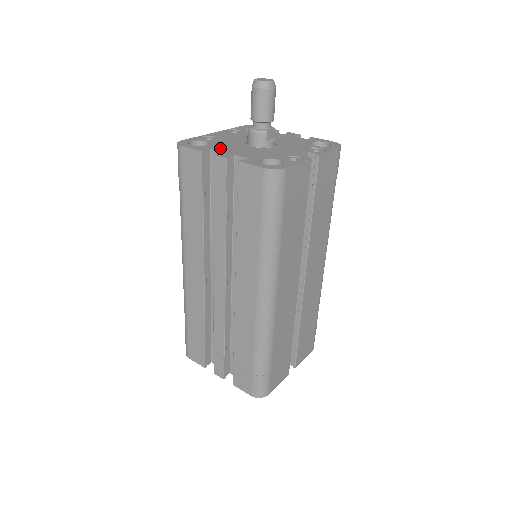
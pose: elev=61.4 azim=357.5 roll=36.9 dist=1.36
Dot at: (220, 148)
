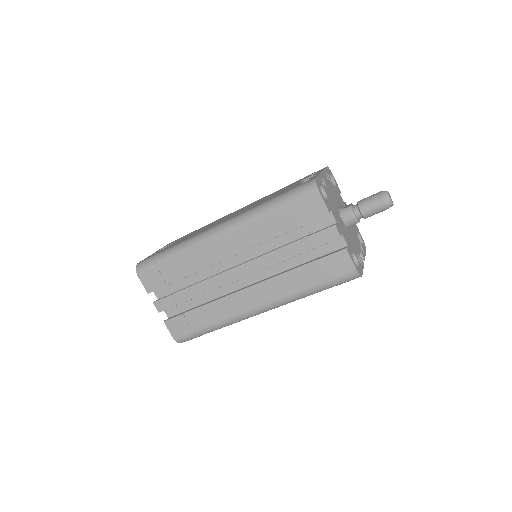
Dot at: (334, 213)
